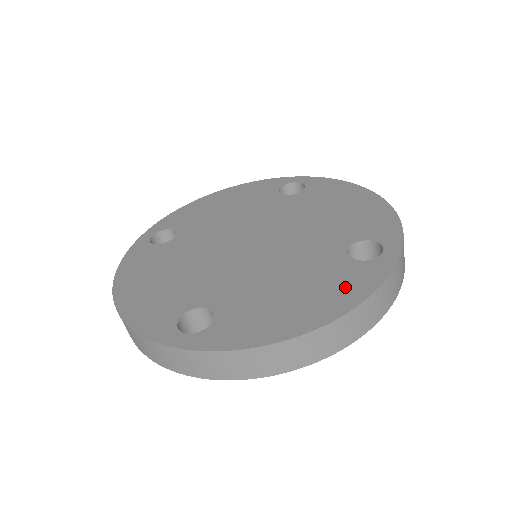
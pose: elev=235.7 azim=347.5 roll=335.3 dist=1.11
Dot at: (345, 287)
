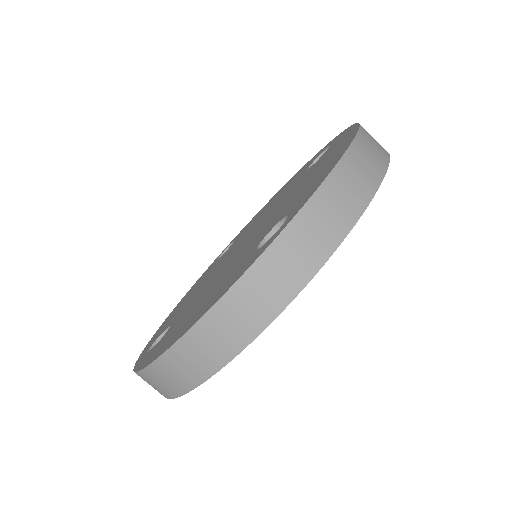
Dot at: (219, 291)
